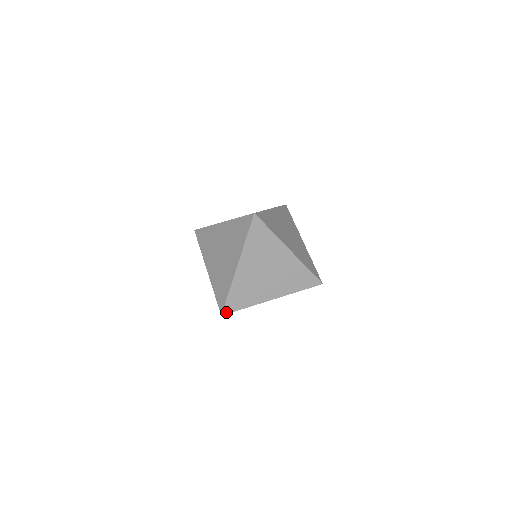
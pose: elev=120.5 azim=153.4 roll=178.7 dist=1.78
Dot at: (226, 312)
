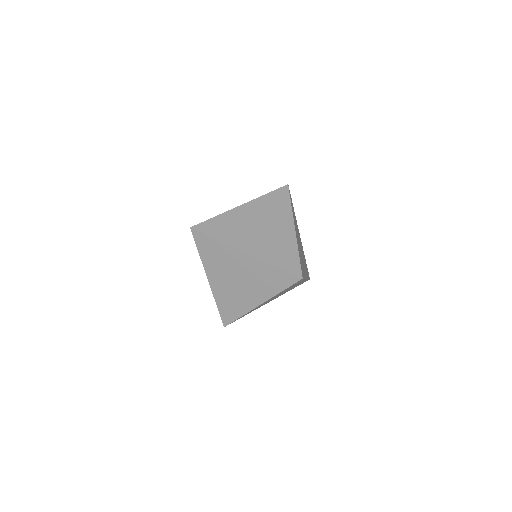
Dot at: (226, 323)
